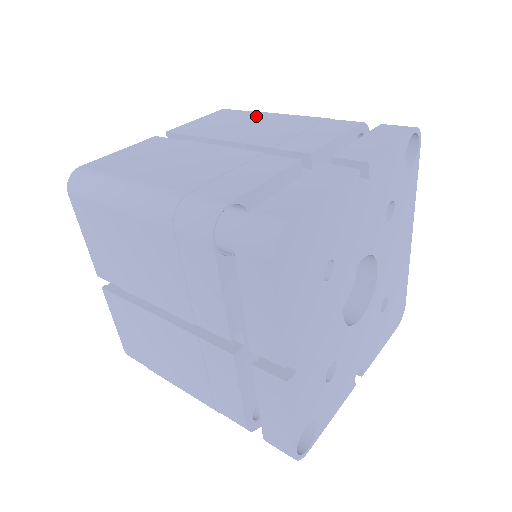
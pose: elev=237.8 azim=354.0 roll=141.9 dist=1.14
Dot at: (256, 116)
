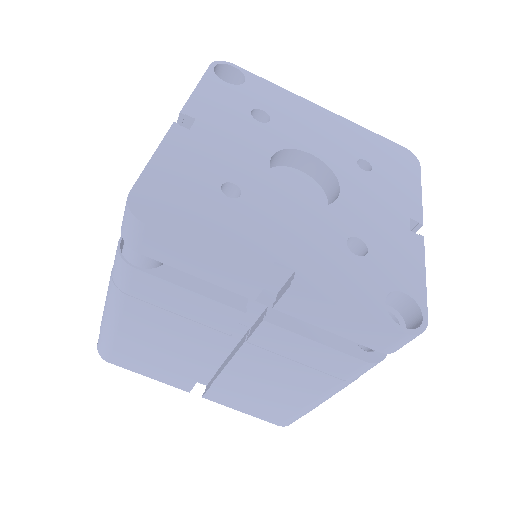
Dot at: occluded
